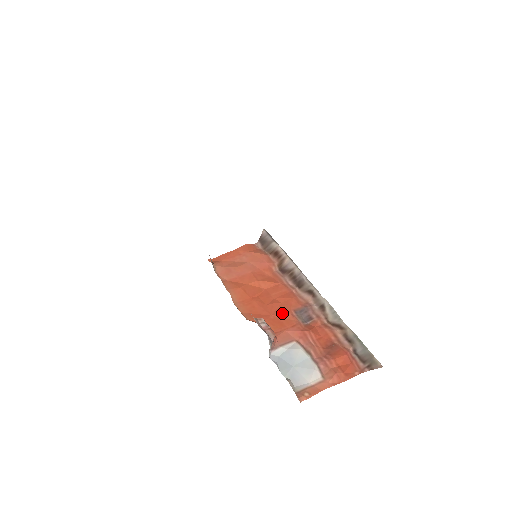
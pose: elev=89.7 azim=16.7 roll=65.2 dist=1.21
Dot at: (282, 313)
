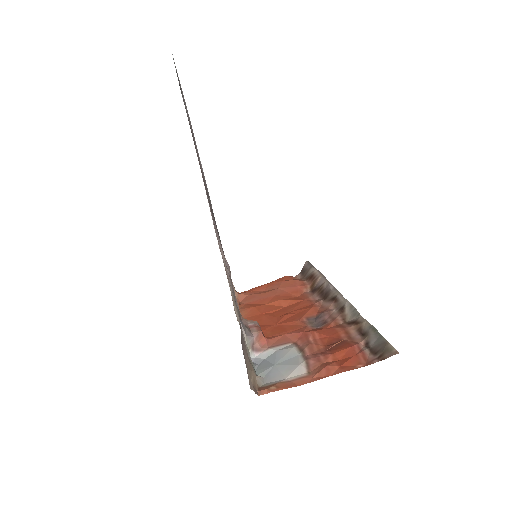
Dot at: (290, 321)
